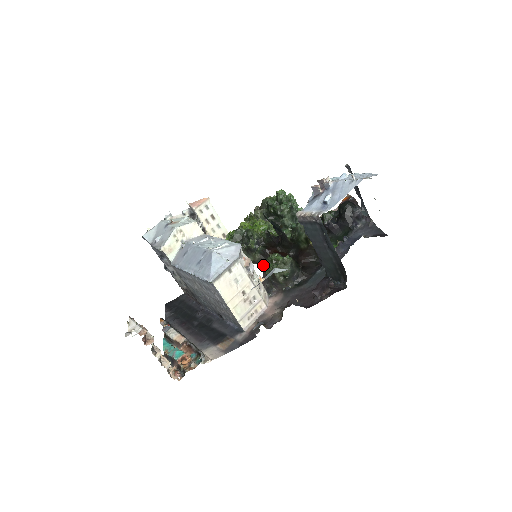
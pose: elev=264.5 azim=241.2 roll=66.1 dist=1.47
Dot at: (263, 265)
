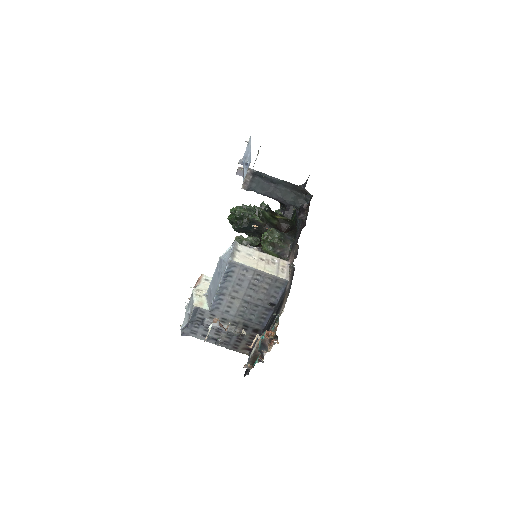
Dot at: (263, 250)
